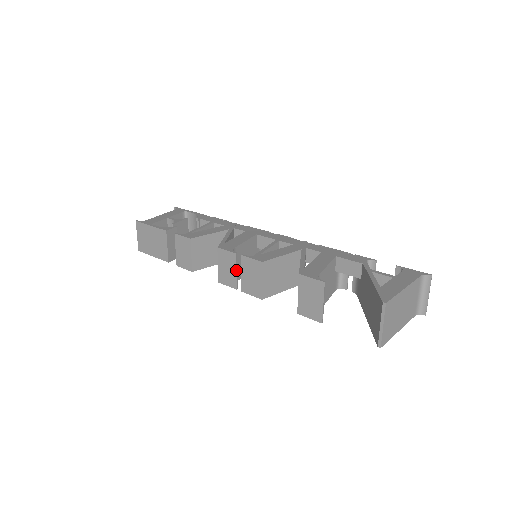
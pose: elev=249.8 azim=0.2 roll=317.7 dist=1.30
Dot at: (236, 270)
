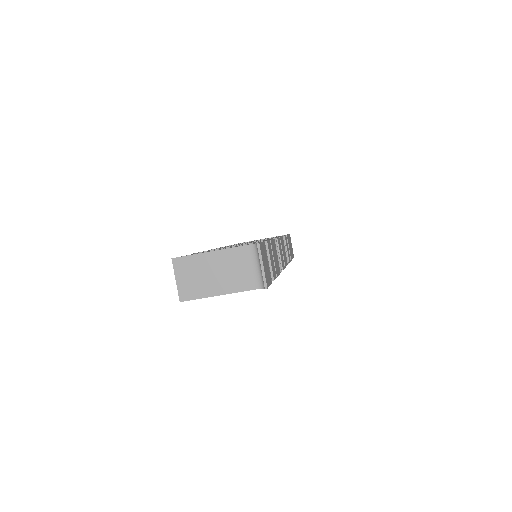
Dot at: occluded
